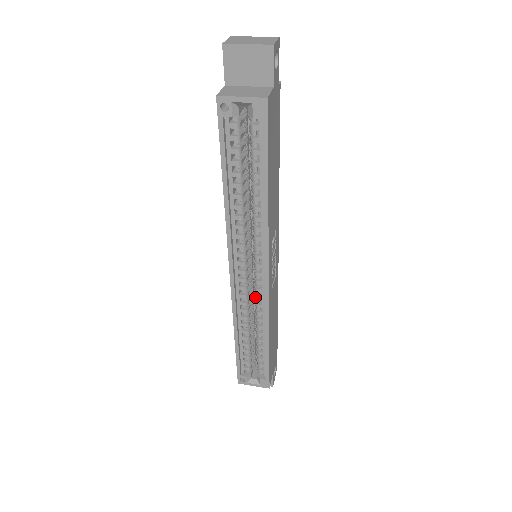
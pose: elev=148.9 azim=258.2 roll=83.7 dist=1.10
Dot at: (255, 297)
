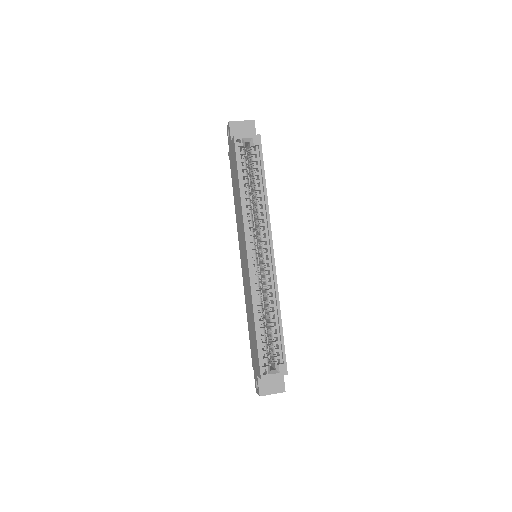
Dot at: (265, 277)
